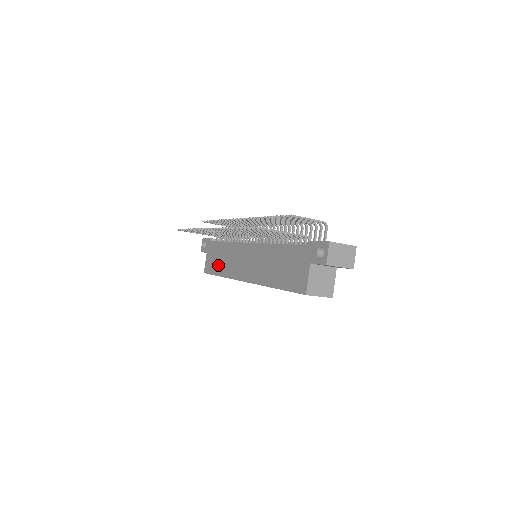
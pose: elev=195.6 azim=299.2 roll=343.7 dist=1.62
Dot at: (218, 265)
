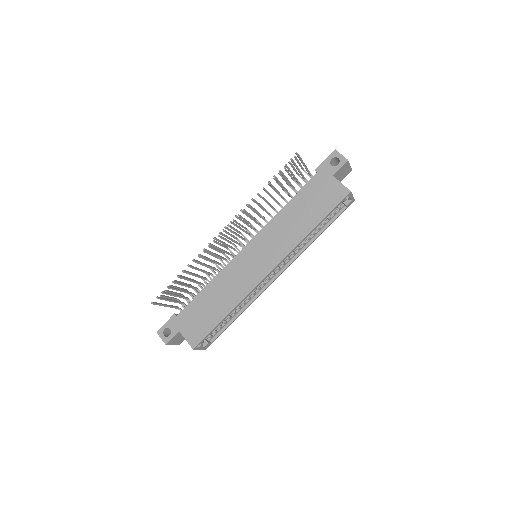
Dot at: (214, 312)
